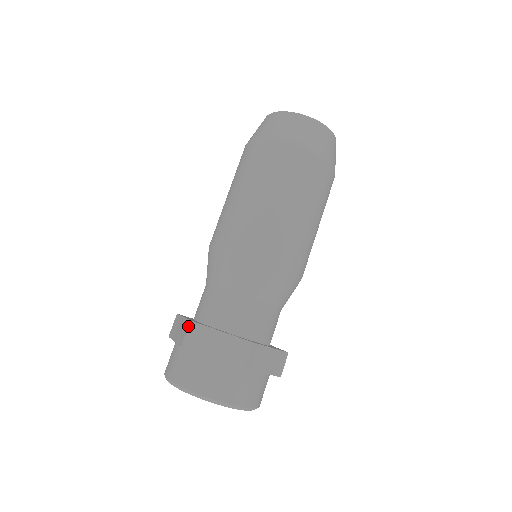
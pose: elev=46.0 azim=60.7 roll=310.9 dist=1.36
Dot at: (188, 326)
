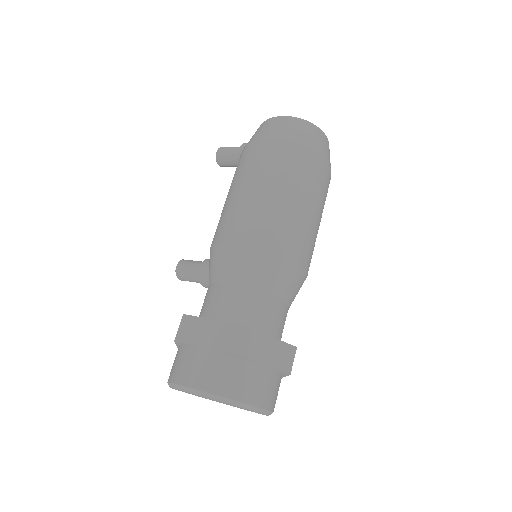
Dot at: (241, 331)
